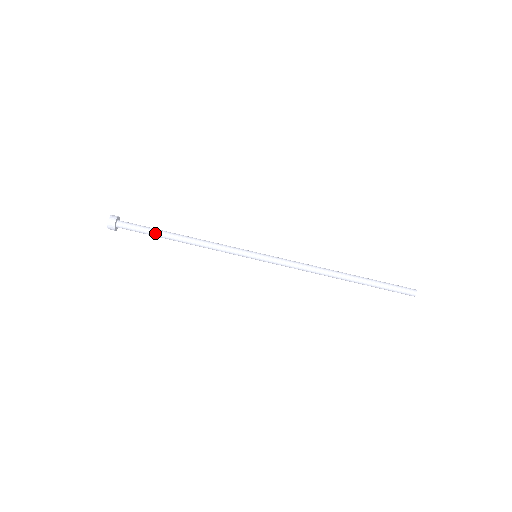
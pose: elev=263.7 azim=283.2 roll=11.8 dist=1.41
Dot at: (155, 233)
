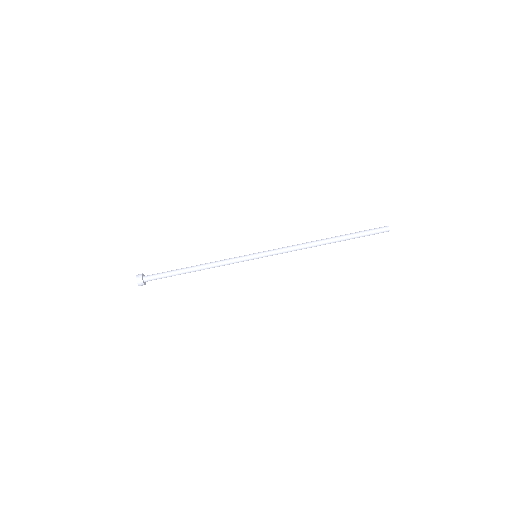
Dot at: (175, 275)
